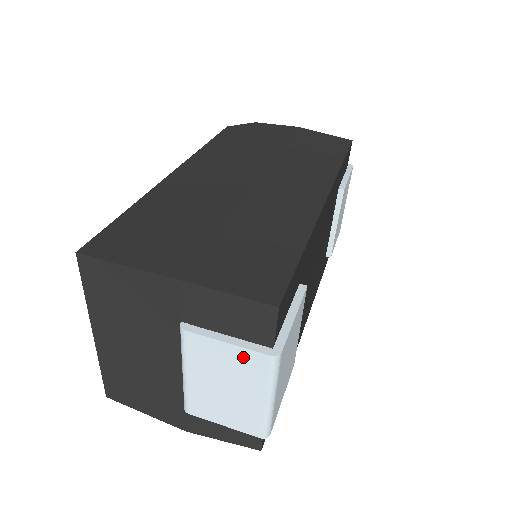
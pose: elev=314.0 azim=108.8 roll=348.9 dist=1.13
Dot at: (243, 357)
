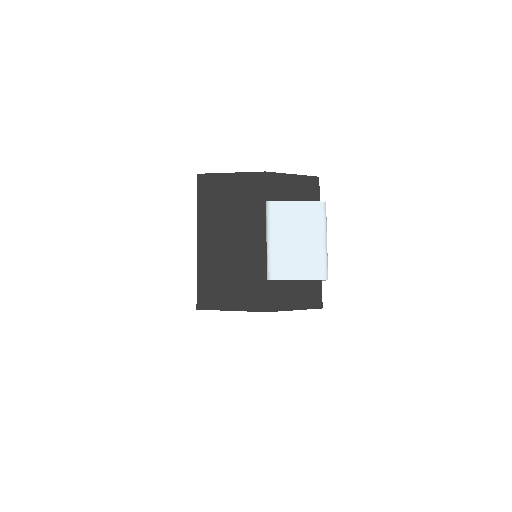
Dot at: (307, 209)
